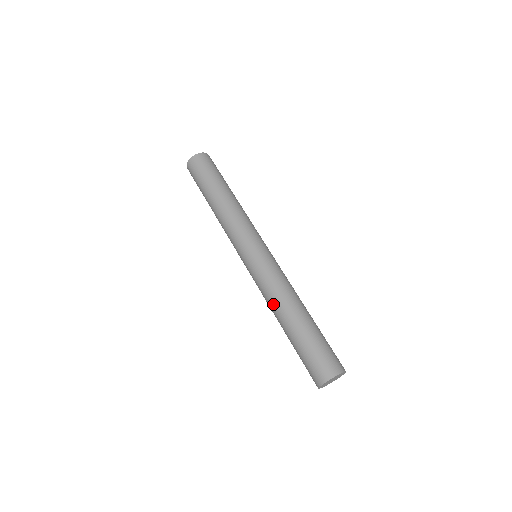
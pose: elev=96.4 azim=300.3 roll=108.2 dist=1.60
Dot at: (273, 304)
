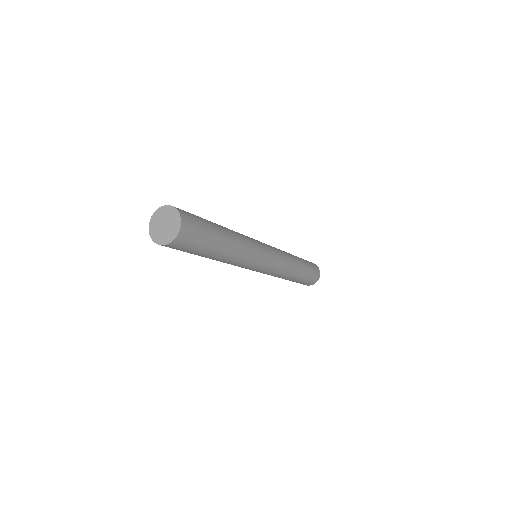
Dot at: occluded
